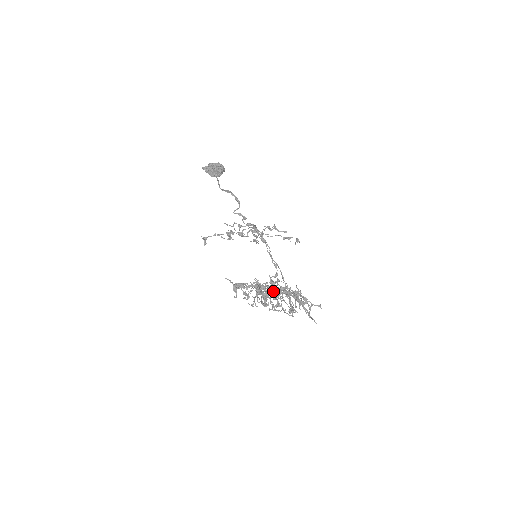
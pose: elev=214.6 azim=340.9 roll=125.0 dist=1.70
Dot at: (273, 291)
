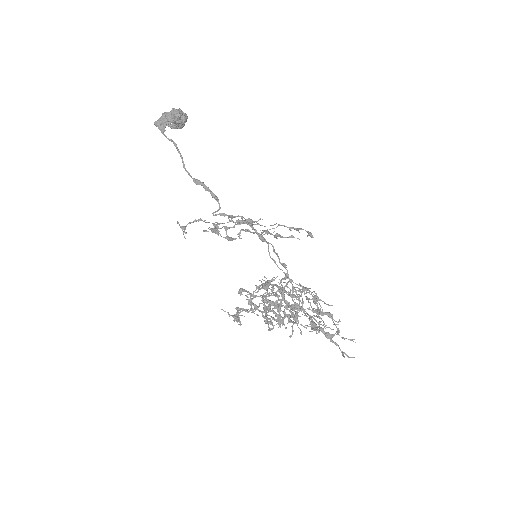
Dot at: (287, 308)
